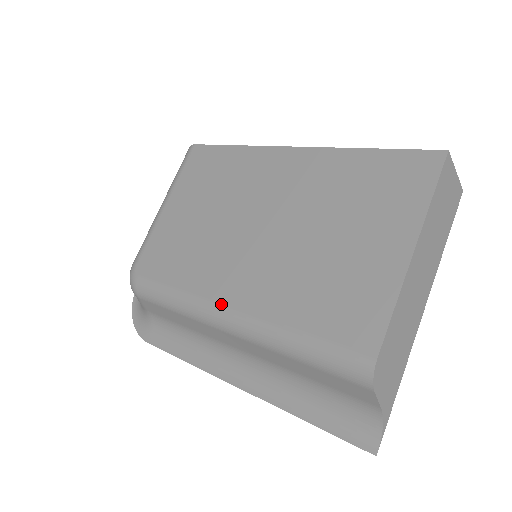
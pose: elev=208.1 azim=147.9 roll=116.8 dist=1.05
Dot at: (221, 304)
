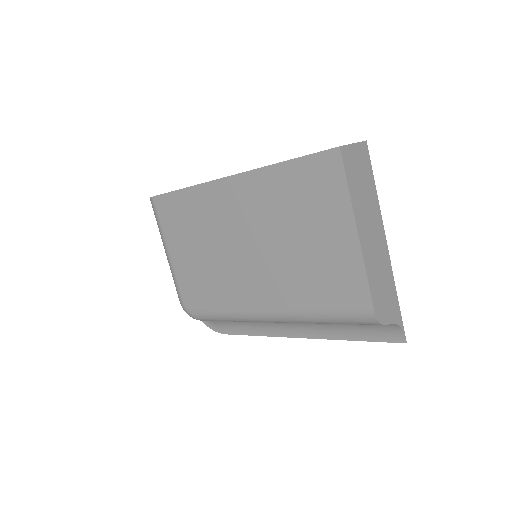
Dot at: (259, 311)
